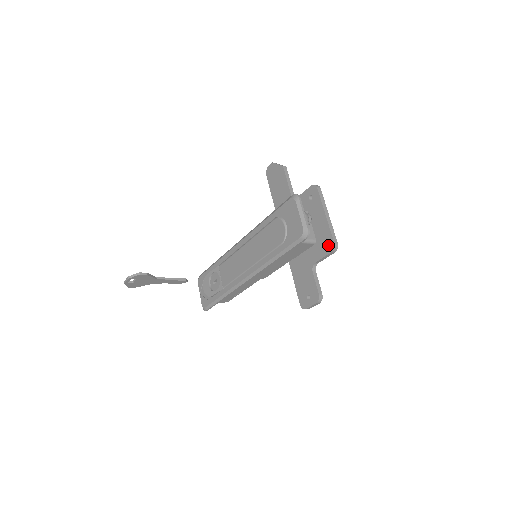
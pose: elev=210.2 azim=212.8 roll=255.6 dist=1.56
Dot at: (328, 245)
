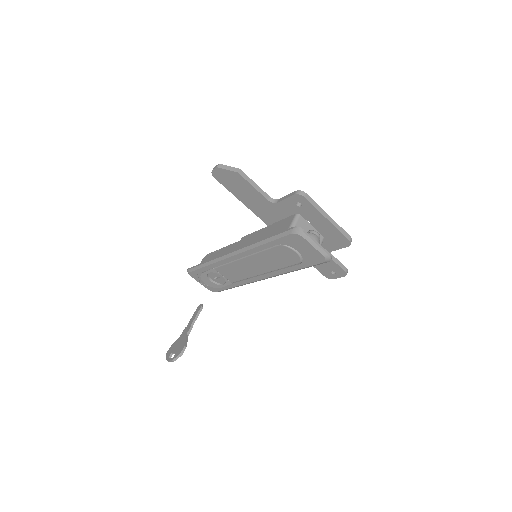
Dot at: (342, 242)
